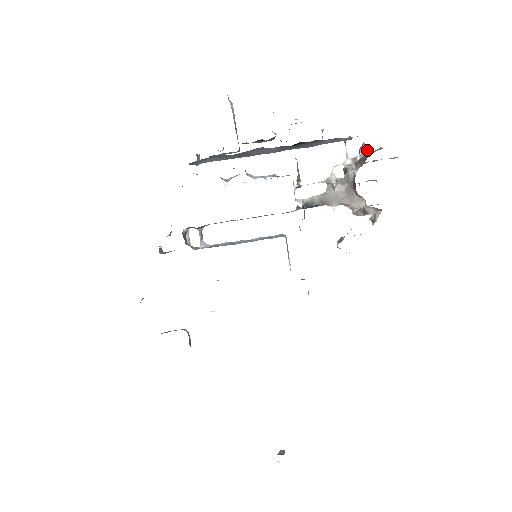
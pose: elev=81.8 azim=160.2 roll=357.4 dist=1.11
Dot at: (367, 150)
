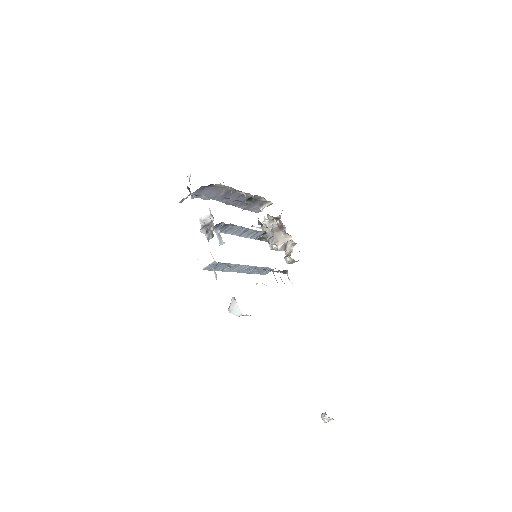
Dot at: occluded
